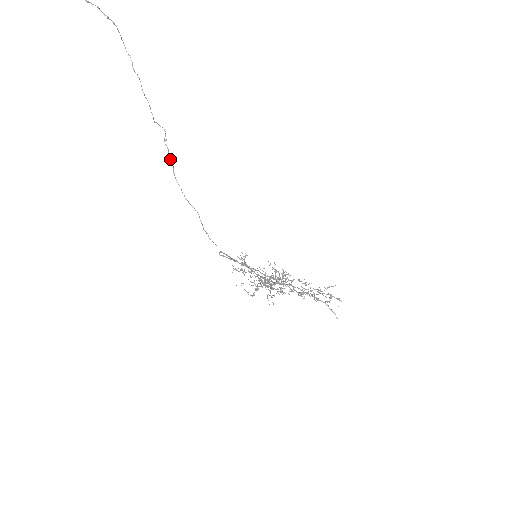
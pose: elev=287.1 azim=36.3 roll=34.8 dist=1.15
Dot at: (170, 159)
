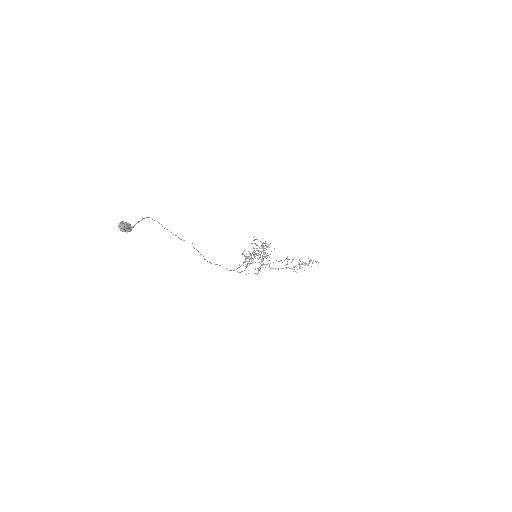
Dot at: (201, 255)
